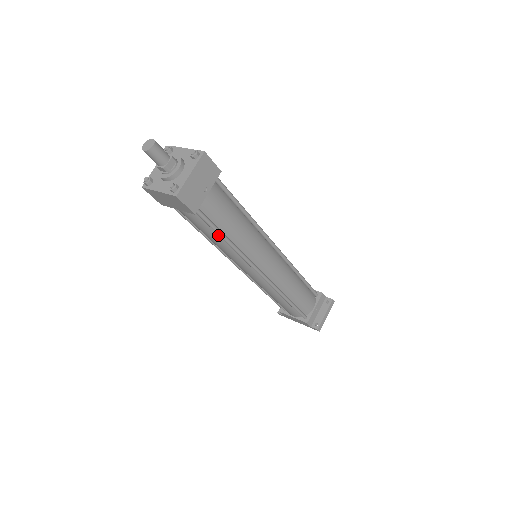
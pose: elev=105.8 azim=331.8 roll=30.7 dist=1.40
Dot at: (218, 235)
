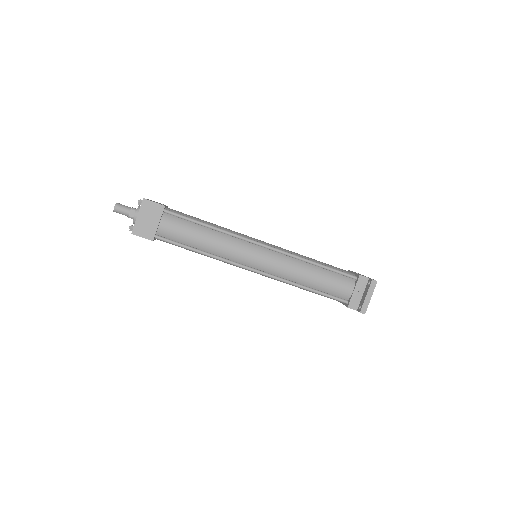
Dot at: occluded
